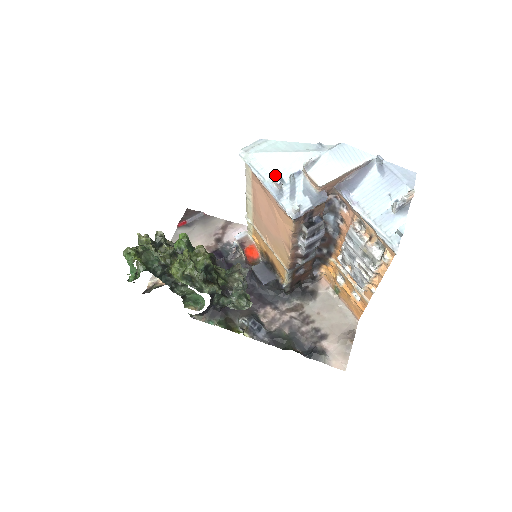
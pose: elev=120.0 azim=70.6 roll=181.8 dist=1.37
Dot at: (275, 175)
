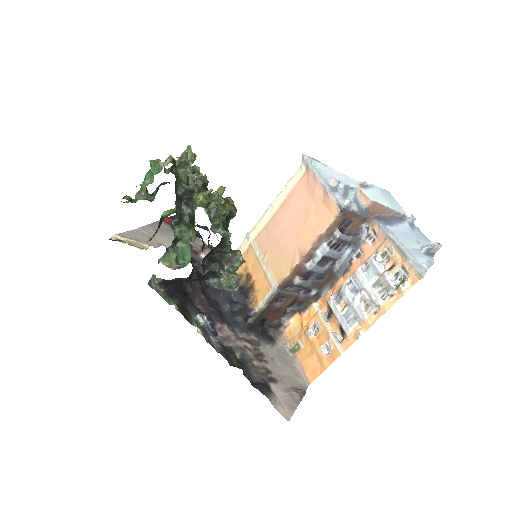
Dot at: (336, 175)
